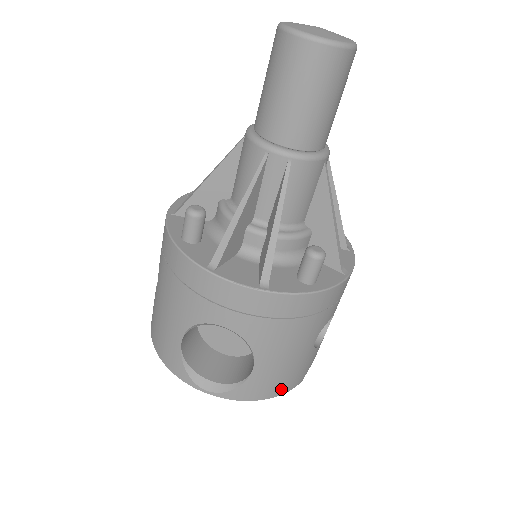
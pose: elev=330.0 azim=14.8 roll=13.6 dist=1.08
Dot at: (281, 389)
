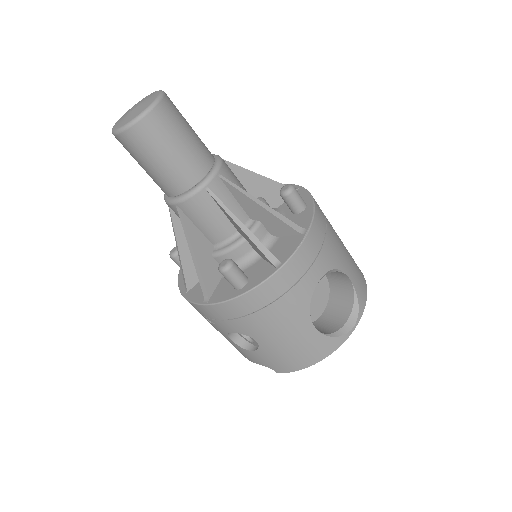
Dot at: (361, 274)
